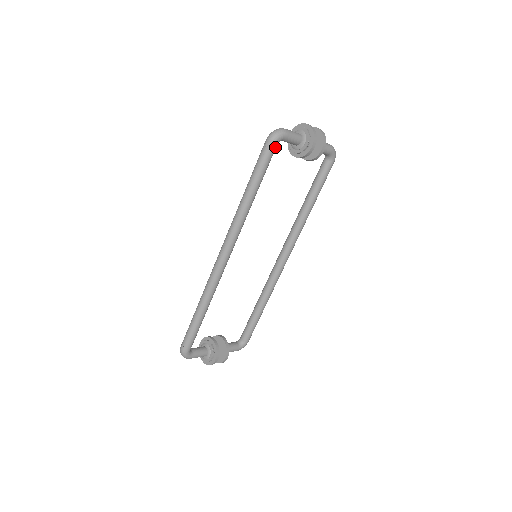
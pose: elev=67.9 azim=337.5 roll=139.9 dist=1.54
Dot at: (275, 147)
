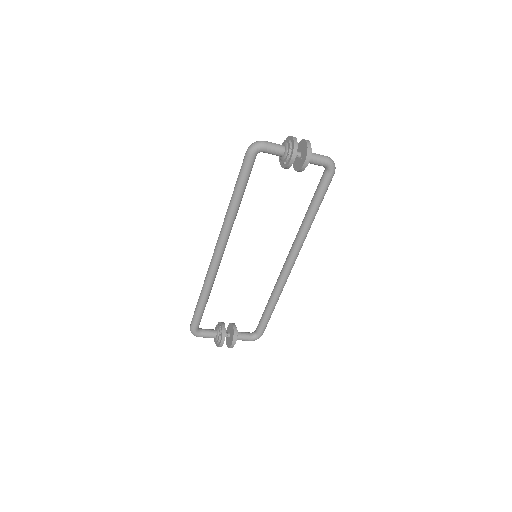
Dot at: (253, 158)
